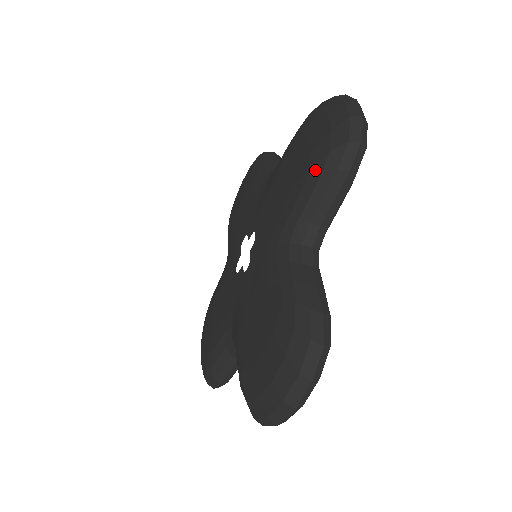
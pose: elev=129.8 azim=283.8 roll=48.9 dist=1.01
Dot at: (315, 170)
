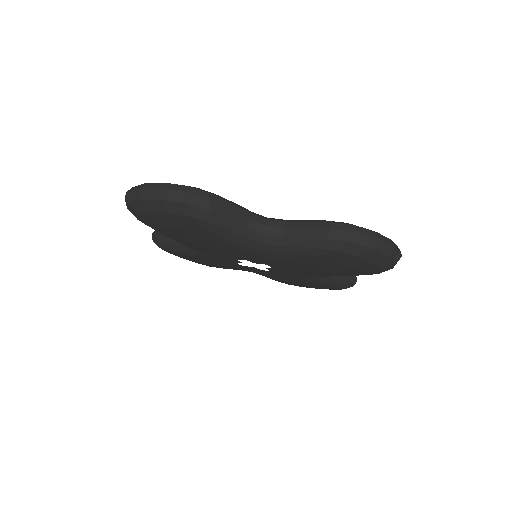
Dot at: occluded
